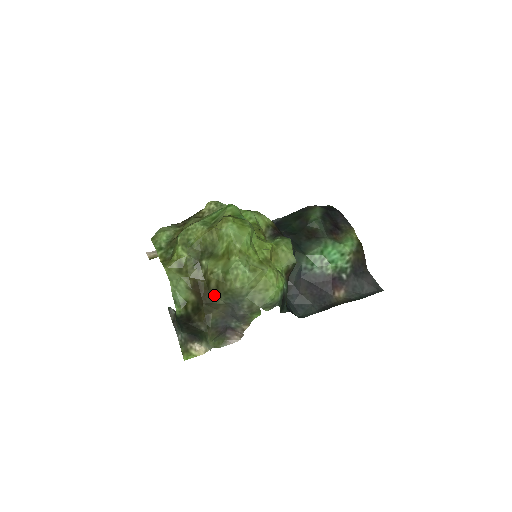
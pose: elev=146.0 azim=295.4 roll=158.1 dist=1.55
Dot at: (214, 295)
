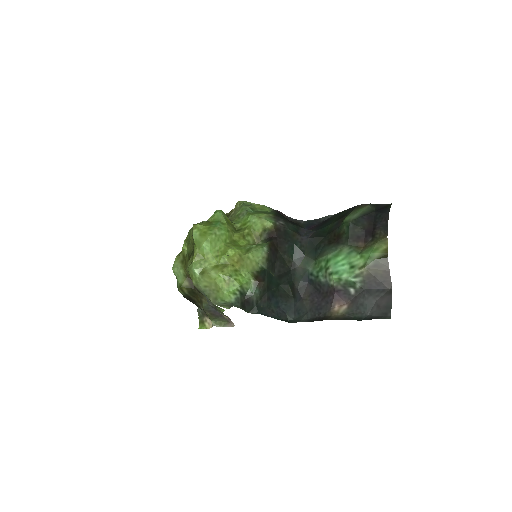
Dot at: occluded
